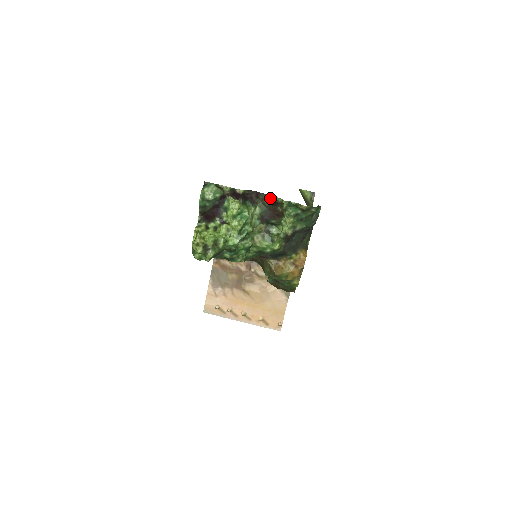
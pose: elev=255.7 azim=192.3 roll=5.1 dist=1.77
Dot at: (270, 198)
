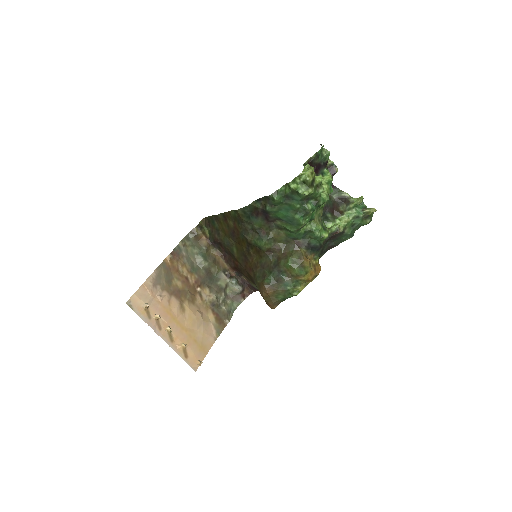
Dot at: (345, 193)
